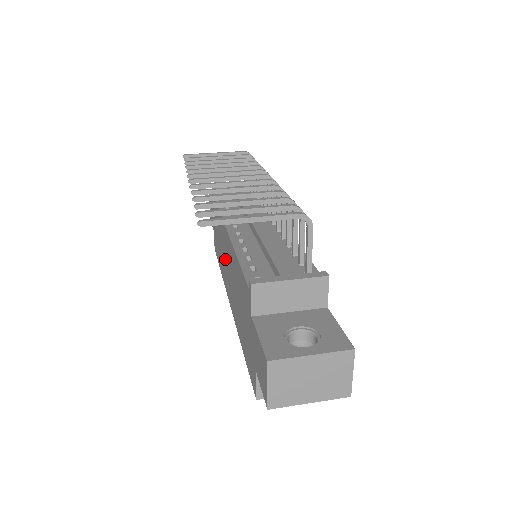
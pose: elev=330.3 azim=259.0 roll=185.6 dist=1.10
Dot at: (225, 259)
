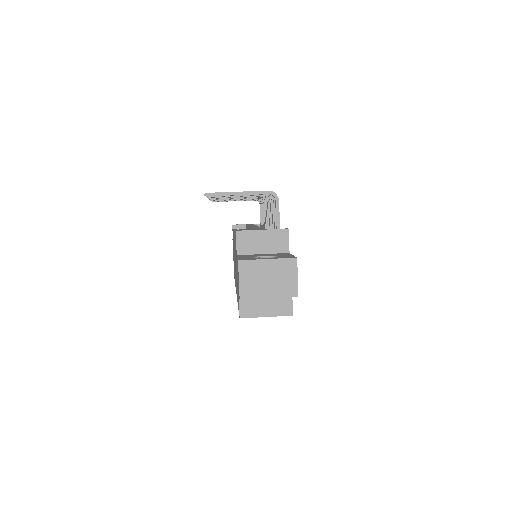
Dot at: occluded
